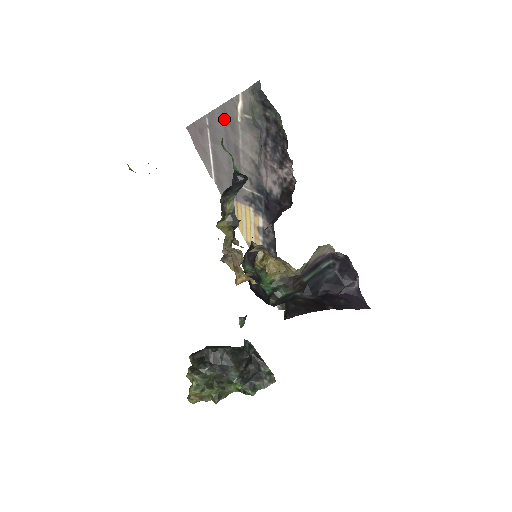
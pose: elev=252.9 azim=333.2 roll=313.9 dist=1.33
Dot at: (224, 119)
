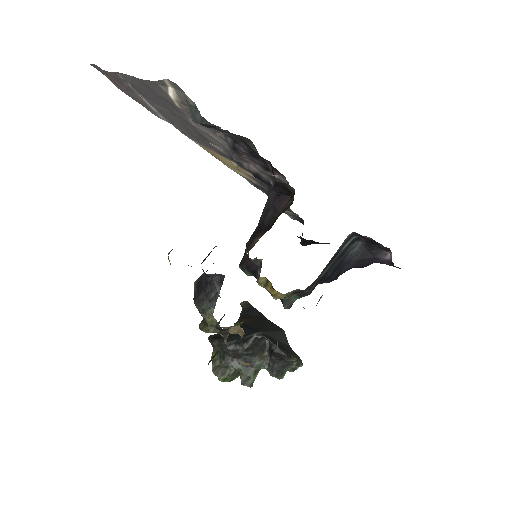
Dot at: (151, 91)
